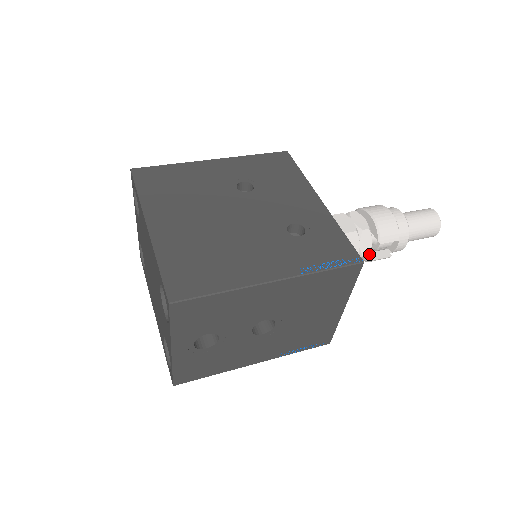
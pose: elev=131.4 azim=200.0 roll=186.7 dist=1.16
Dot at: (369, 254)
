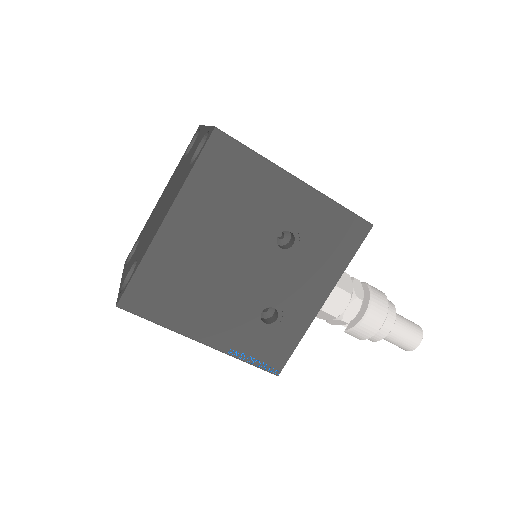
Dot at: occluded
